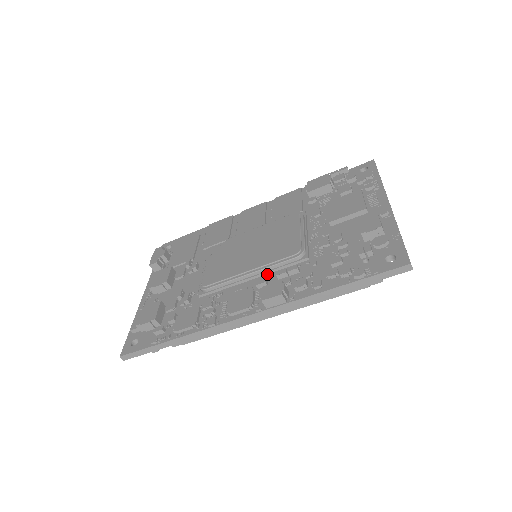
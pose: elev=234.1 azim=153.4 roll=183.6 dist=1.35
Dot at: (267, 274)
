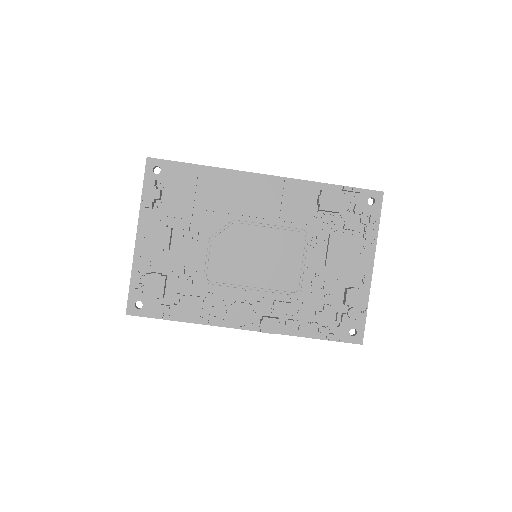
Dot at: (265, 292)
